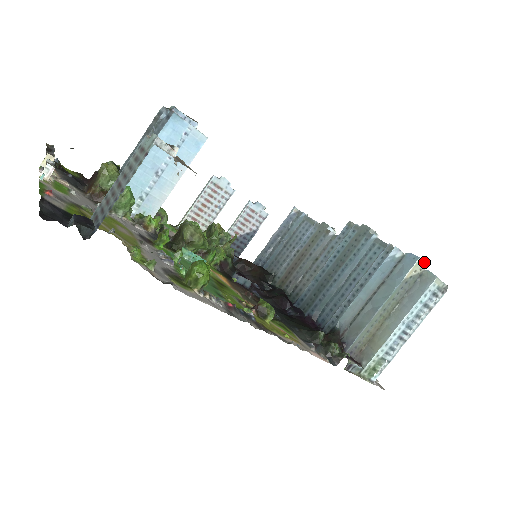
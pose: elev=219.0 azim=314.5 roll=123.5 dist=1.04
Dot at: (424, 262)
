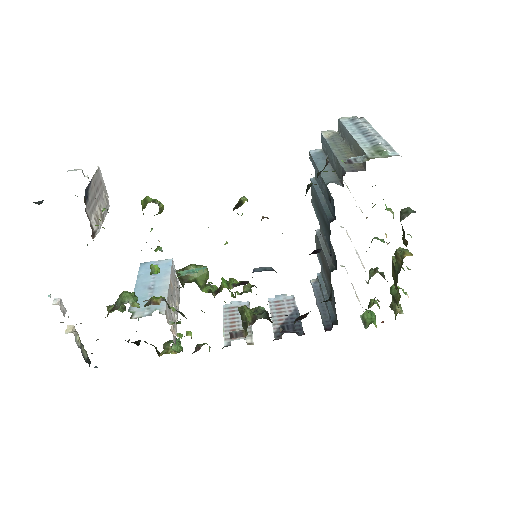
Dot at: (329, 131)
